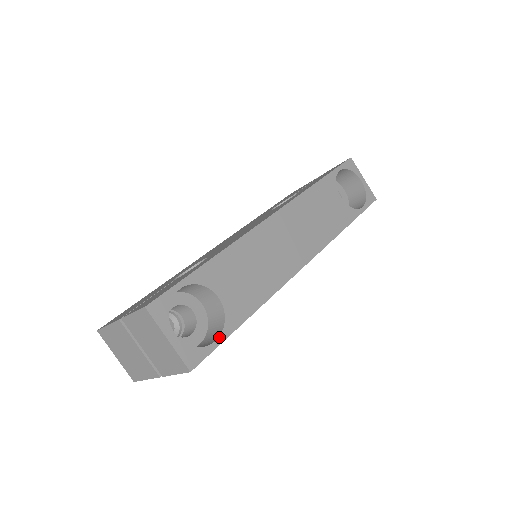
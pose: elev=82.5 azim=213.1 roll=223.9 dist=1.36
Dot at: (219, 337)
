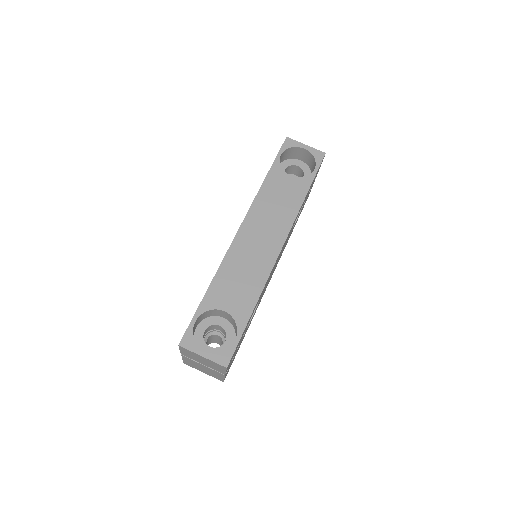
Dot at: (237, 336)
